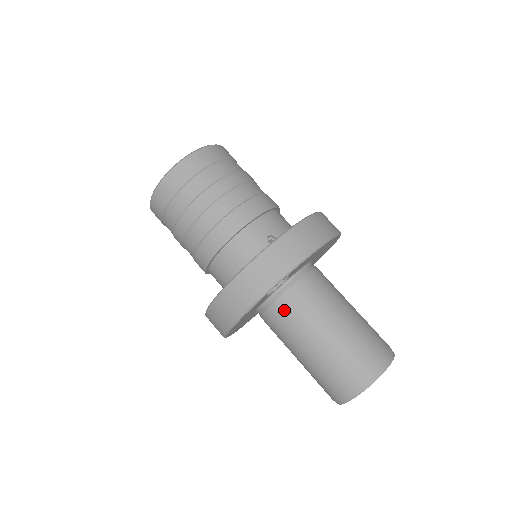
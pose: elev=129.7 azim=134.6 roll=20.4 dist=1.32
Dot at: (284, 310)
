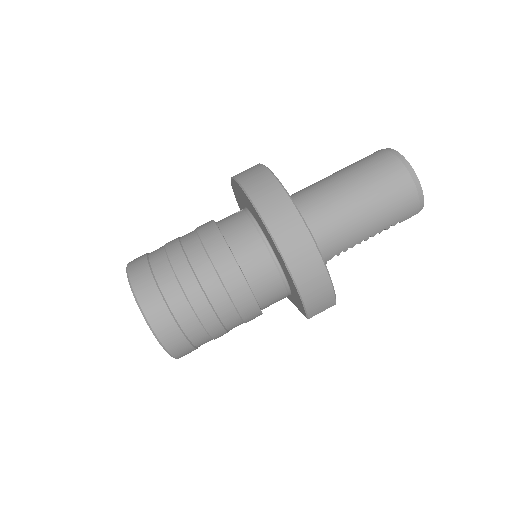
Dot at: (309, 207)
